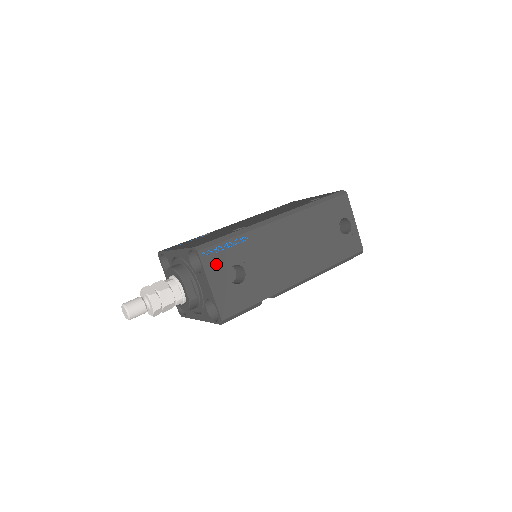
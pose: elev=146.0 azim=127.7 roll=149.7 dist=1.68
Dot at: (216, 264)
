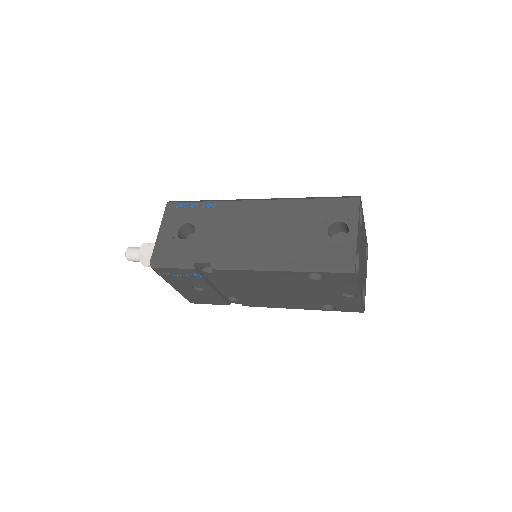
Dot at: (175, 217)
